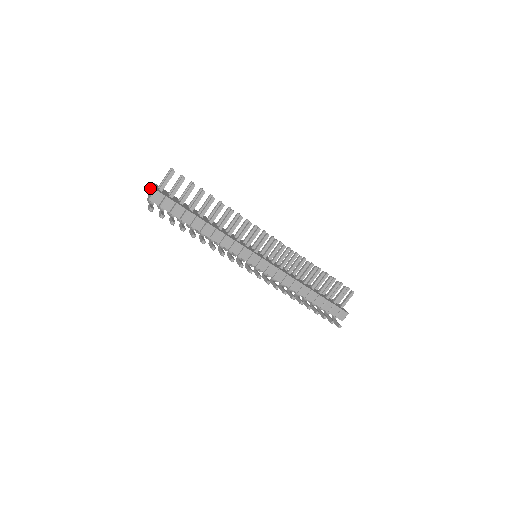
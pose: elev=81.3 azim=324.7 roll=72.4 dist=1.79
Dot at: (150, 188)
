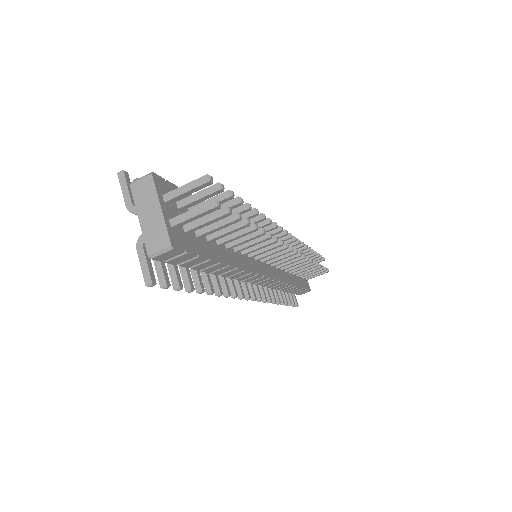
Dot at: (138, 179)
